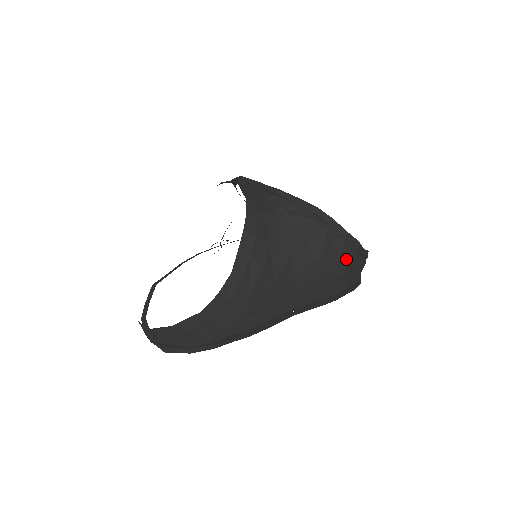
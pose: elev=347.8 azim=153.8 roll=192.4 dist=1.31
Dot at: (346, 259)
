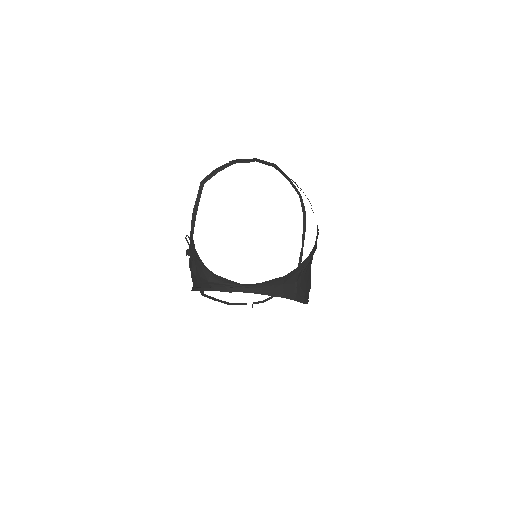
Dot at: occluded
